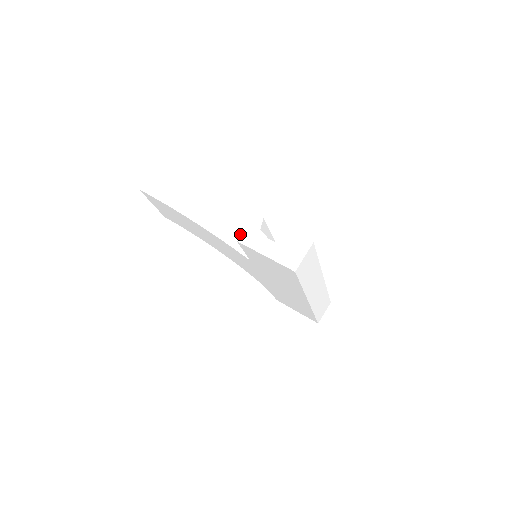
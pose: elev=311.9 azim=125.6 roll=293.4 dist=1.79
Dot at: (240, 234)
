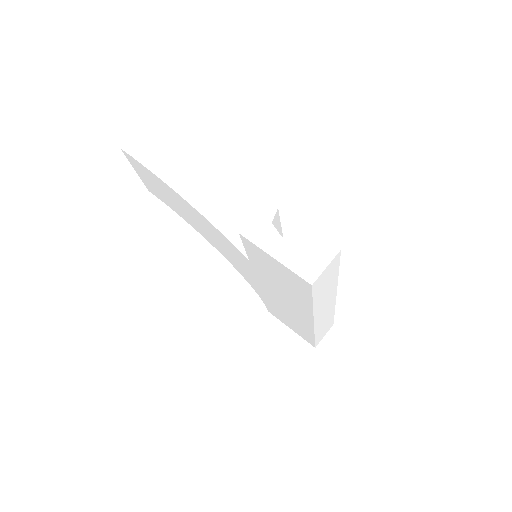
Dot at: (242, 225)
